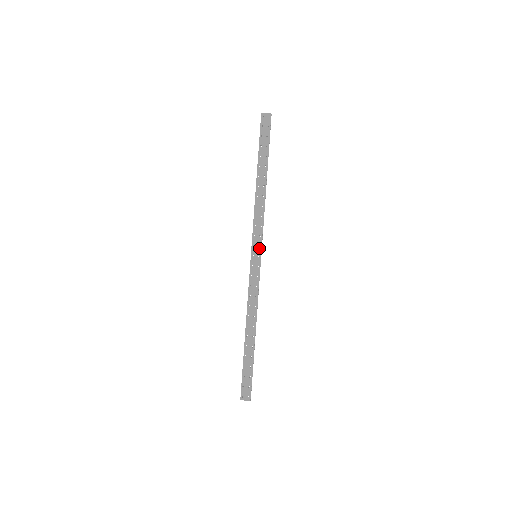
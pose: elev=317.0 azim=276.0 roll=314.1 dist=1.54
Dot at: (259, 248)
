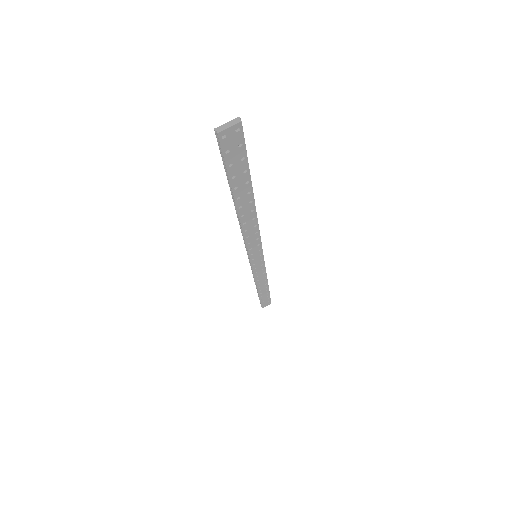
Dot at: (259, 252)
